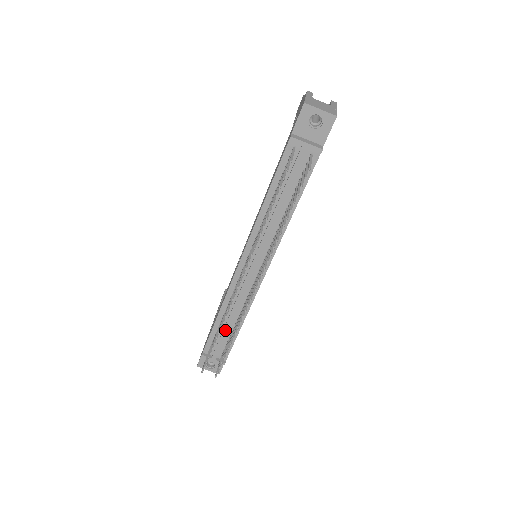
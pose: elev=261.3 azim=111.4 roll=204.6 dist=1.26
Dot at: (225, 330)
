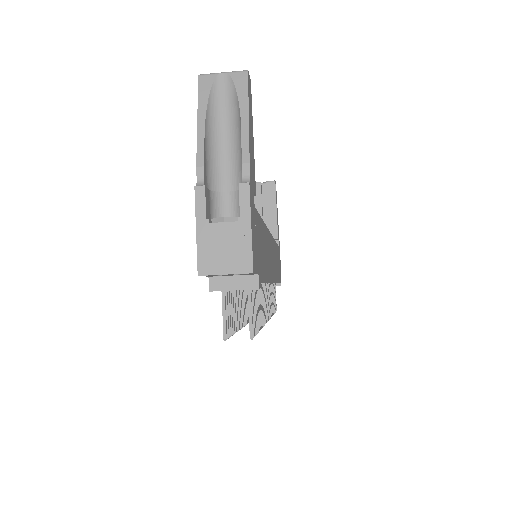
Dot at: occluded
